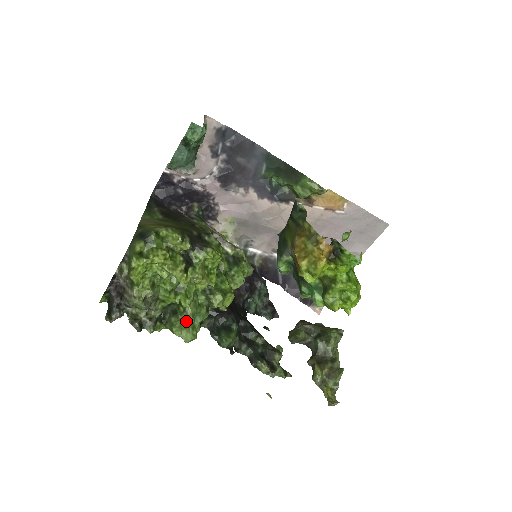
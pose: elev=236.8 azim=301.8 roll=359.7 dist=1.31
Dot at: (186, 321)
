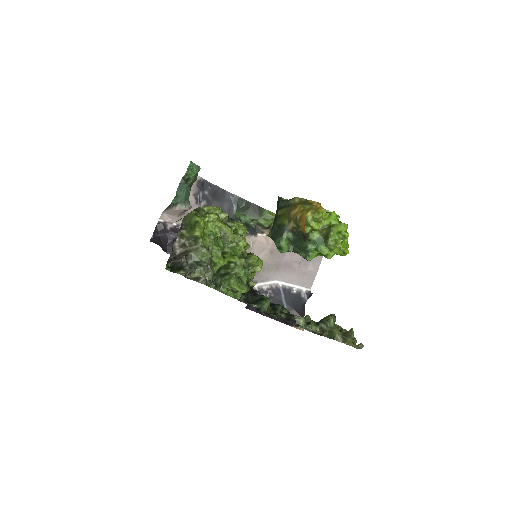
Dot at: (239, 274)
